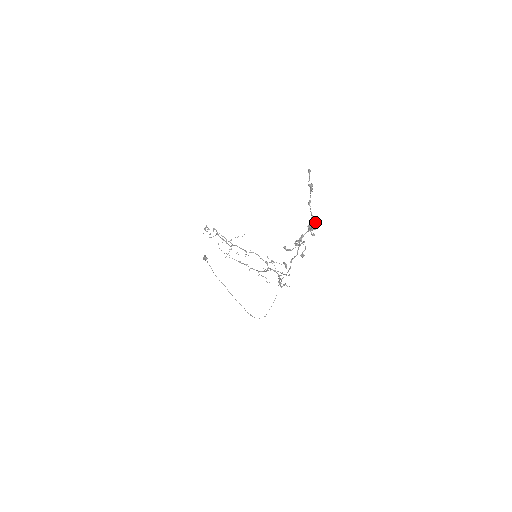
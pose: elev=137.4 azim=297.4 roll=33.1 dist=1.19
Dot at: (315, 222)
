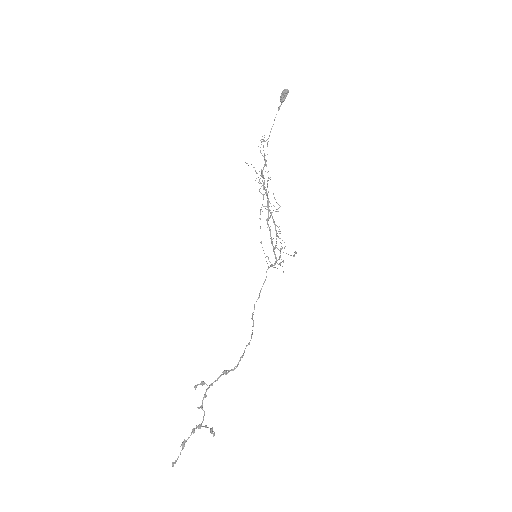
Dot at: (172, 463)
